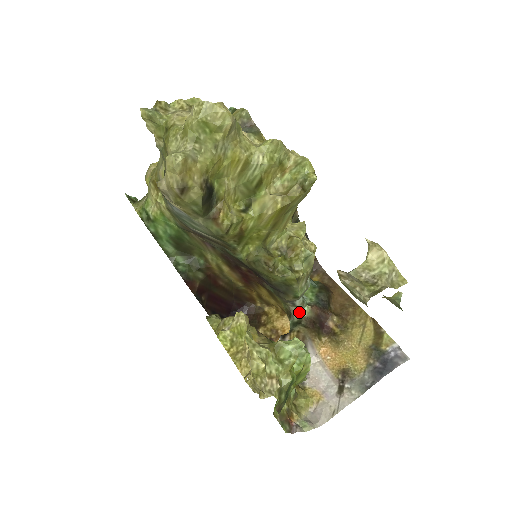
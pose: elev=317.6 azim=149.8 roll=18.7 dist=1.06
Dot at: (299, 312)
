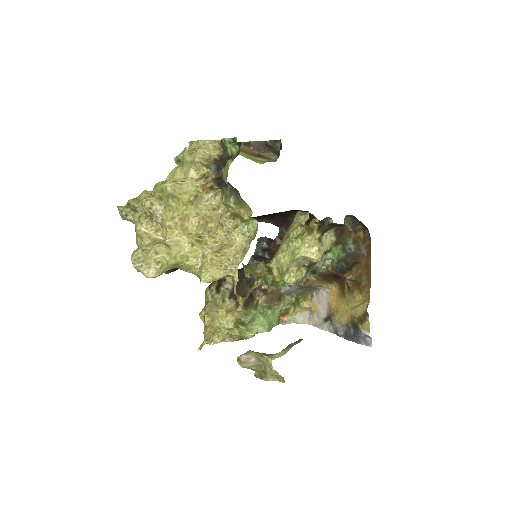
Dot at: occluded
